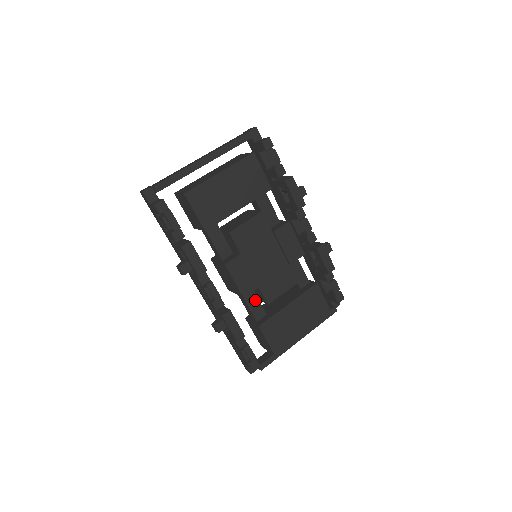
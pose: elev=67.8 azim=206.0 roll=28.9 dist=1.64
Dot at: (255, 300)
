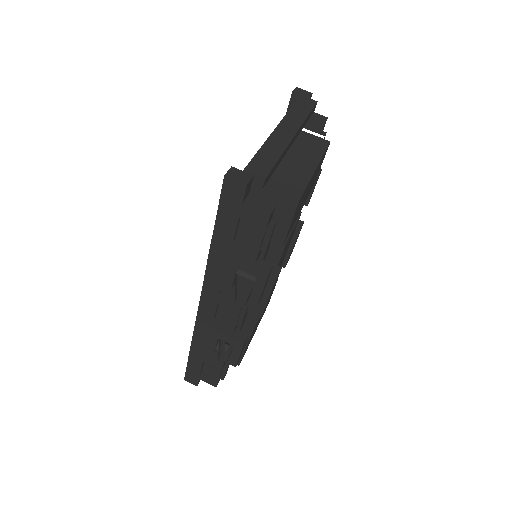
Dot at: occluded
